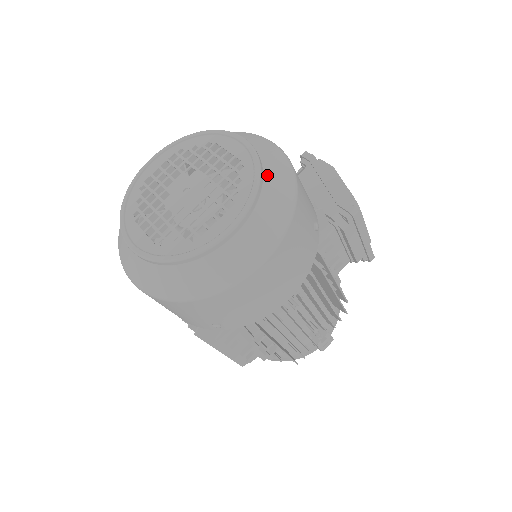
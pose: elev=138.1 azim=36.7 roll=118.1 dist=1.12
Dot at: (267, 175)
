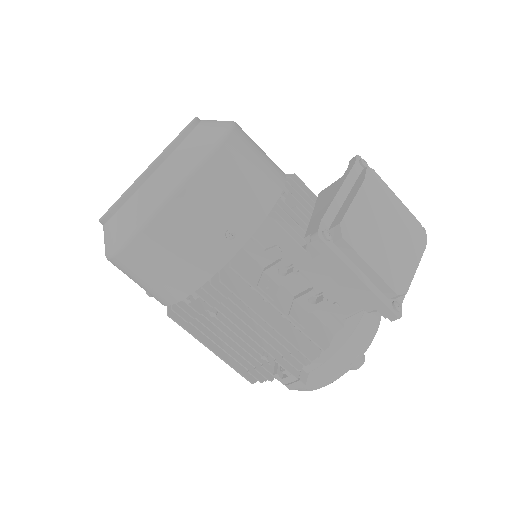
Dot at: (165, 165)
